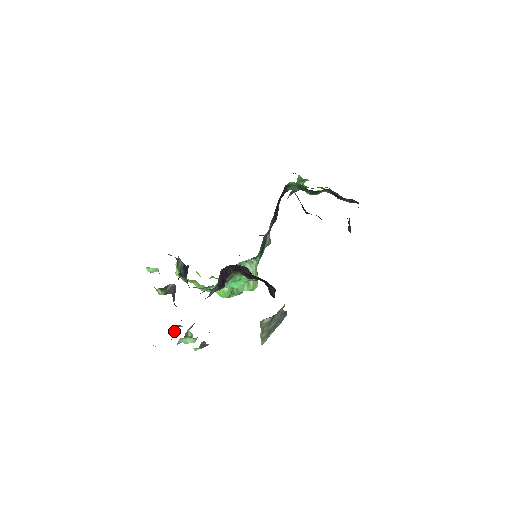
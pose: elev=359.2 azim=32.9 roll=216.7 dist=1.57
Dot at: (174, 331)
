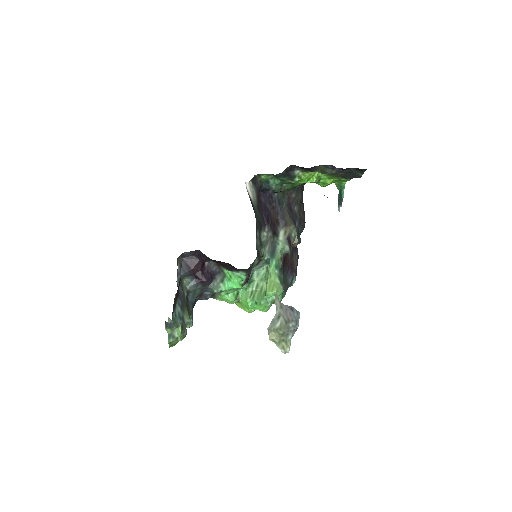
Dot at: (185, 333)
